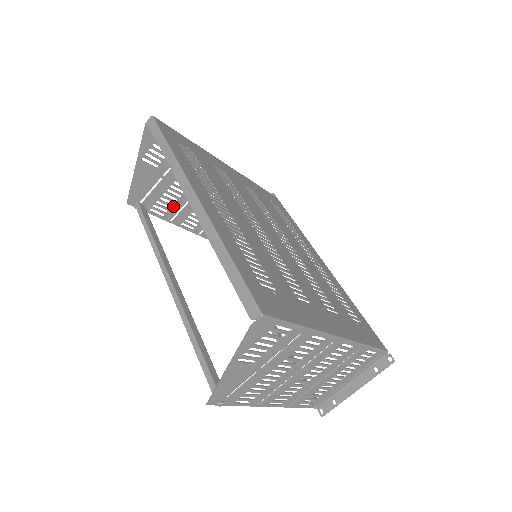
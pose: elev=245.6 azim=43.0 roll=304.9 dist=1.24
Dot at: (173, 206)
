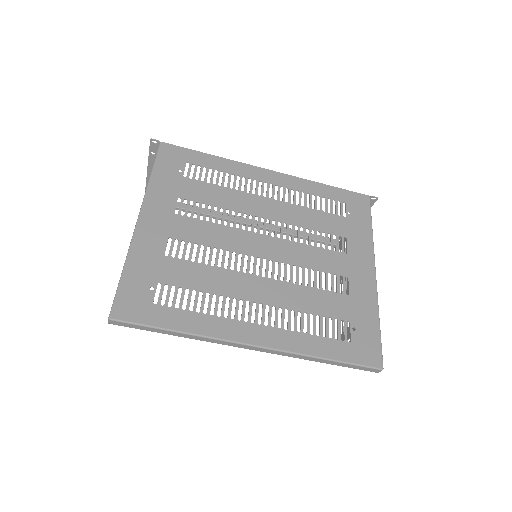
Dot at: occluded
